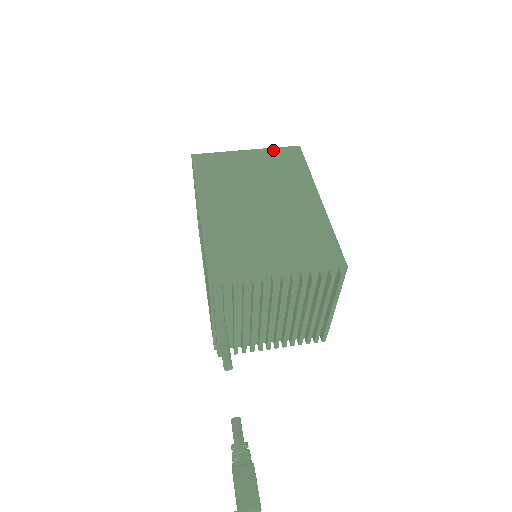
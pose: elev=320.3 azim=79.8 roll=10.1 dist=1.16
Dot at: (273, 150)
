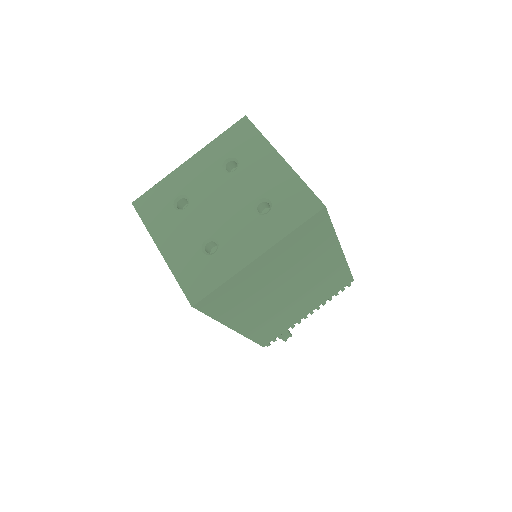
Dot at: (292, 236)
